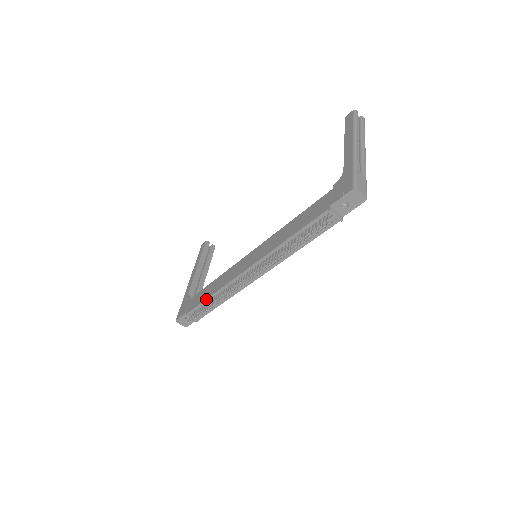
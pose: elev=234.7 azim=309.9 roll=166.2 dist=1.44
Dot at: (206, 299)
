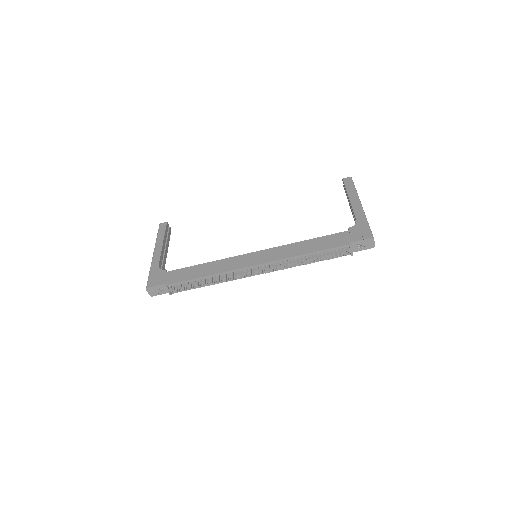
Dot at: (198, 278)
